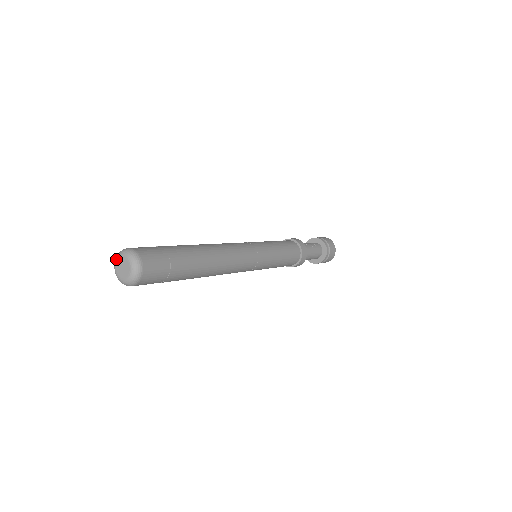
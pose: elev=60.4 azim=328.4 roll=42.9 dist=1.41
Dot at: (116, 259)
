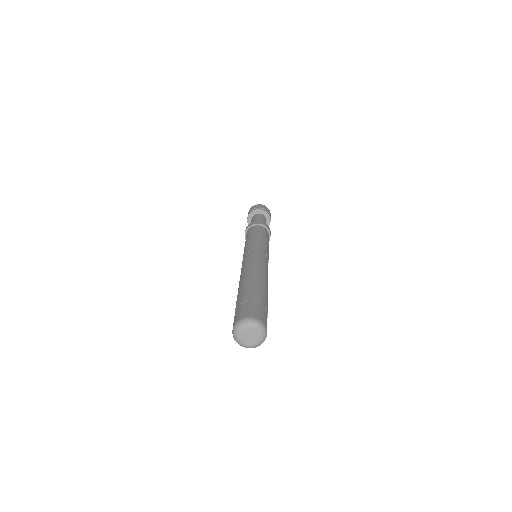
Dot at: (248, 326)
